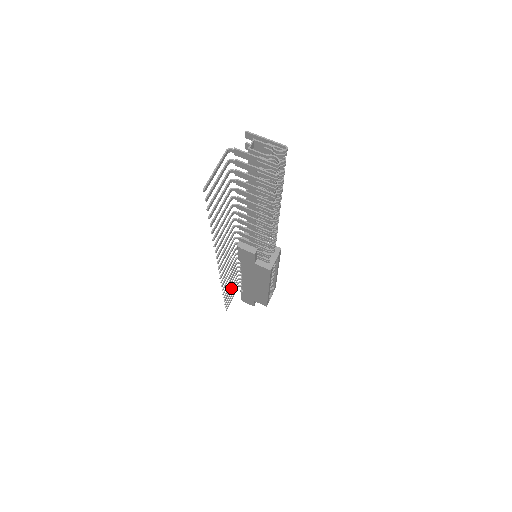
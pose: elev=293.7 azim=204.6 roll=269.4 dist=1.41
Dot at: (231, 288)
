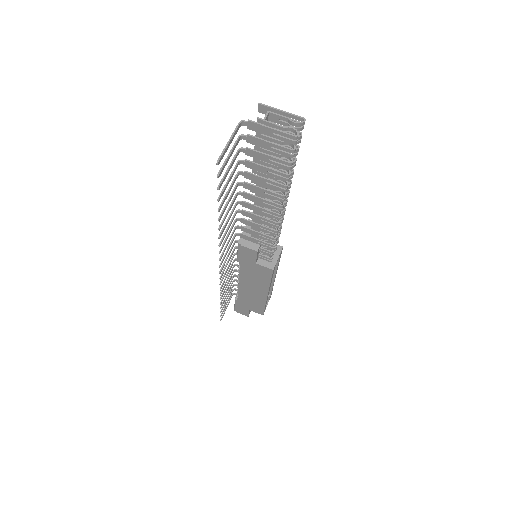
Dot at: (227, 294)
